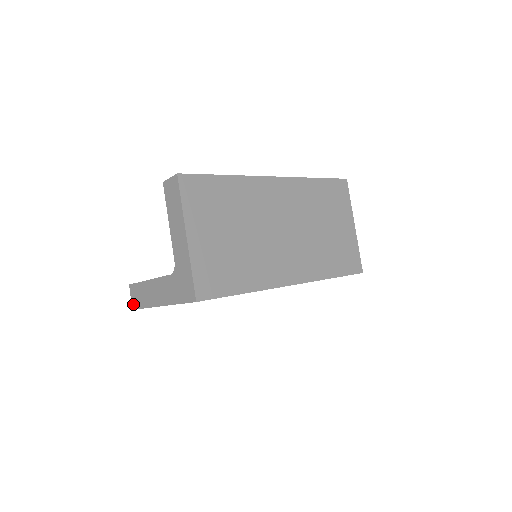
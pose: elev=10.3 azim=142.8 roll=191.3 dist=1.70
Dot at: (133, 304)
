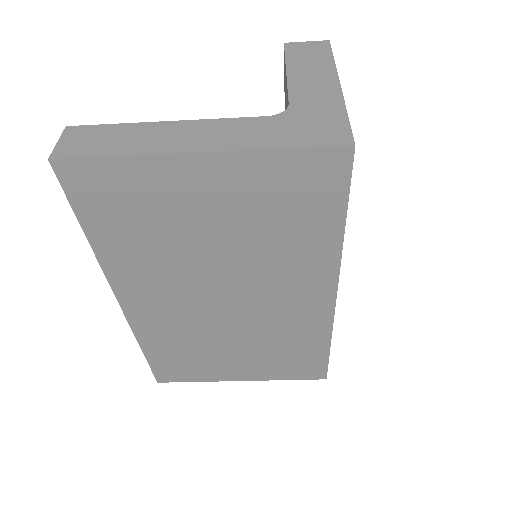
Dot at: (61, 150)
